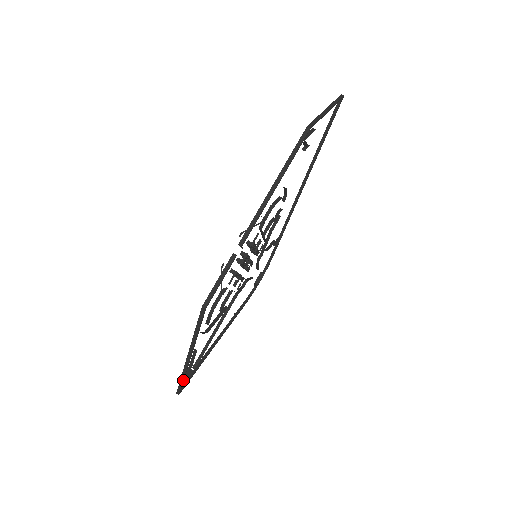
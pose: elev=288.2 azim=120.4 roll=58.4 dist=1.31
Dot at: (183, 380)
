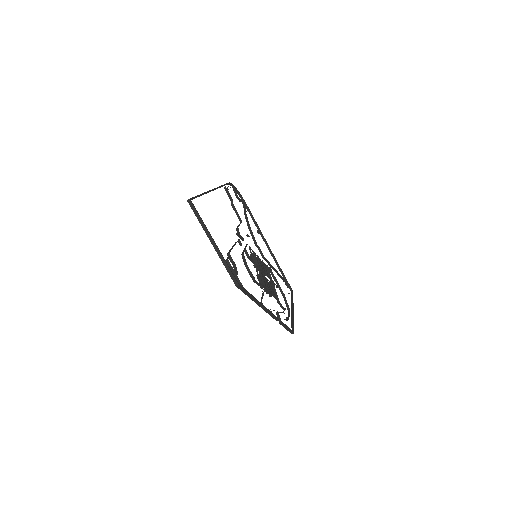
Dot at: occluded
